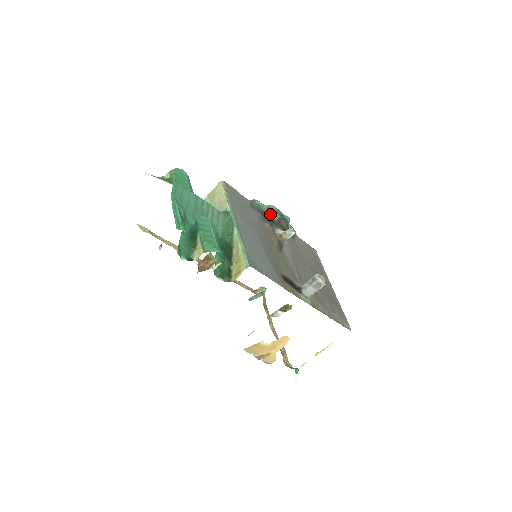
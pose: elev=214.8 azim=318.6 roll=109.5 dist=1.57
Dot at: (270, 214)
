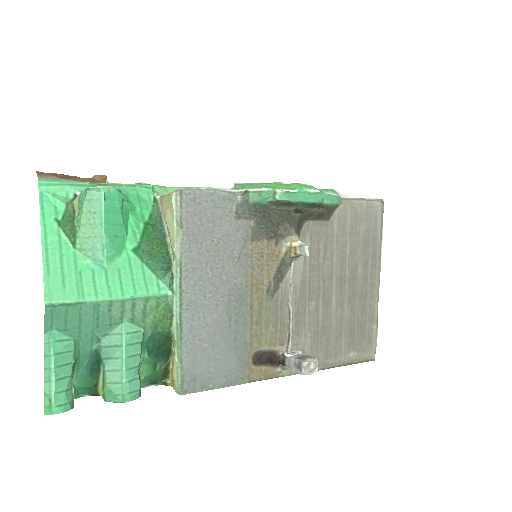
Dot at: (280, 206)
